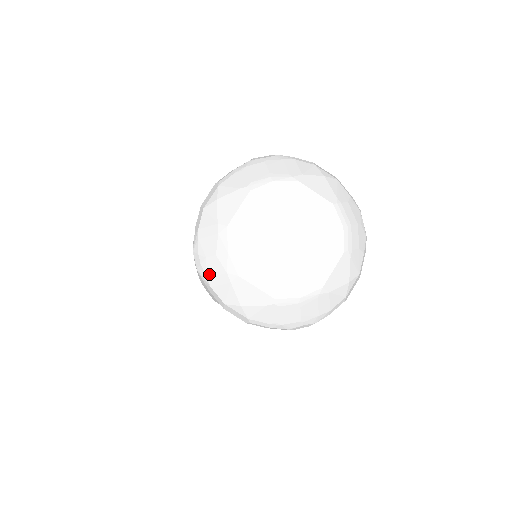
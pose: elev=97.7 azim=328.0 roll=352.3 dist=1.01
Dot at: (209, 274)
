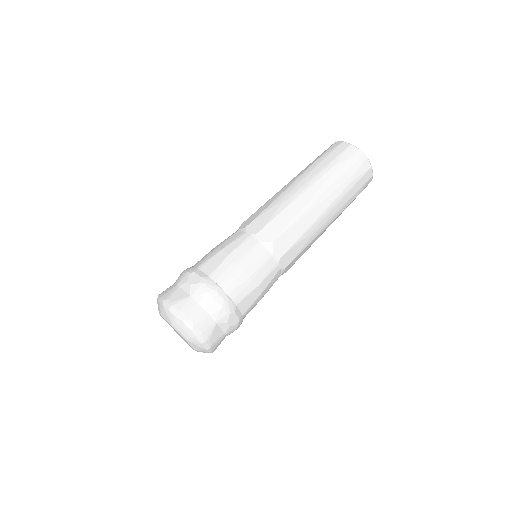
Dot at: occluded
